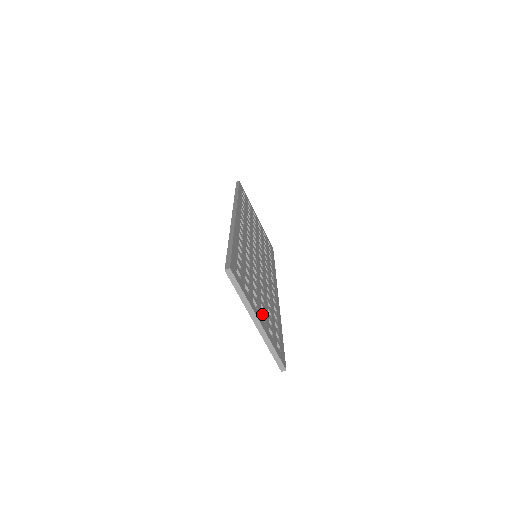
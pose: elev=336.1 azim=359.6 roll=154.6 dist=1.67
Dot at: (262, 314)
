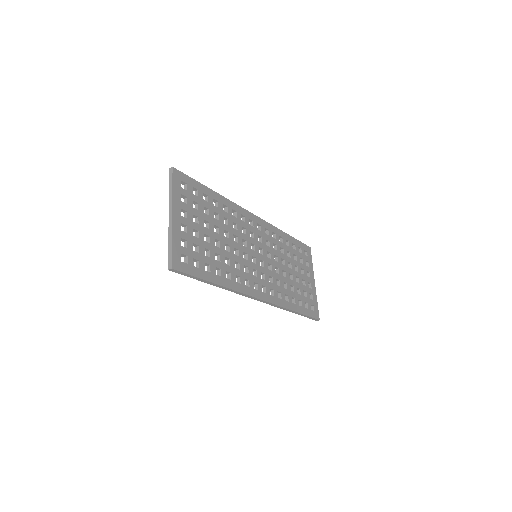
Dot at: (188, 228)
